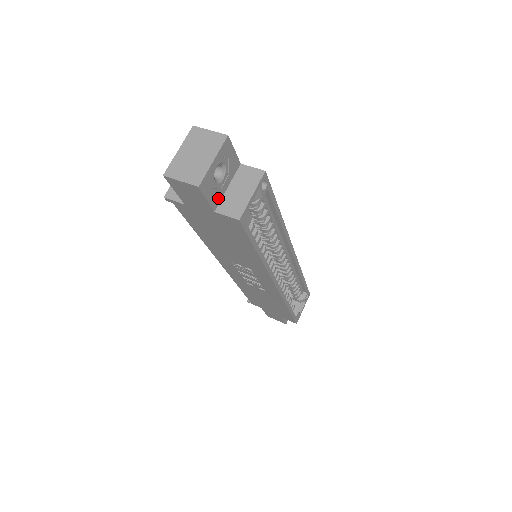
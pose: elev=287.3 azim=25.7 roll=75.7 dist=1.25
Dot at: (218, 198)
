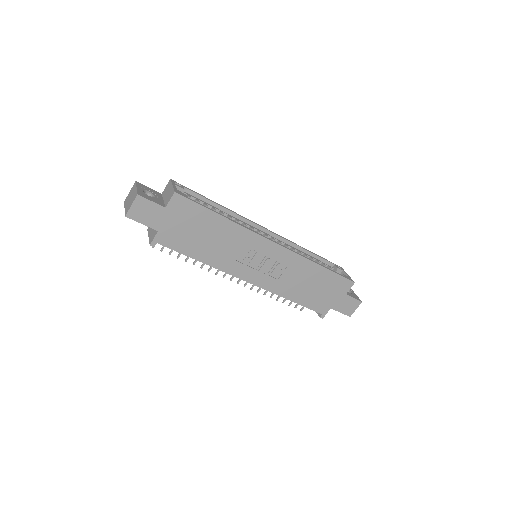
Dot at: (161, 203)
